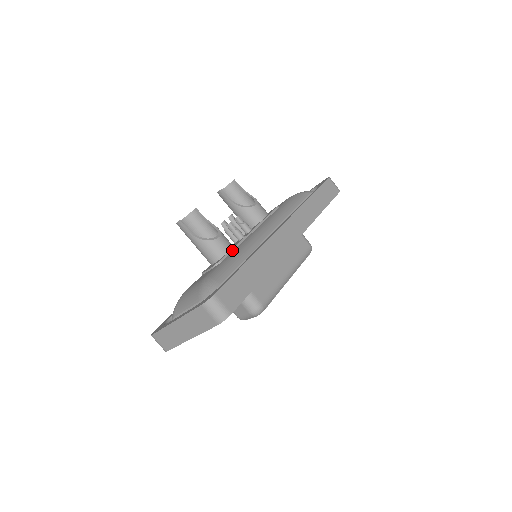
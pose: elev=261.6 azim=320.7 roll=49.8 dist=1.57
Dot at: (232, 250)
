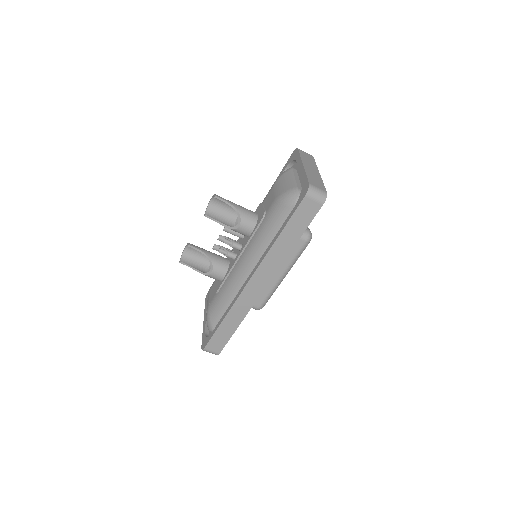
Dot at: (224, 281)
